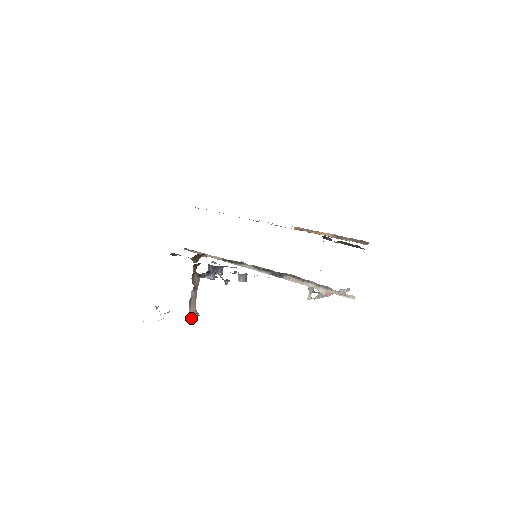
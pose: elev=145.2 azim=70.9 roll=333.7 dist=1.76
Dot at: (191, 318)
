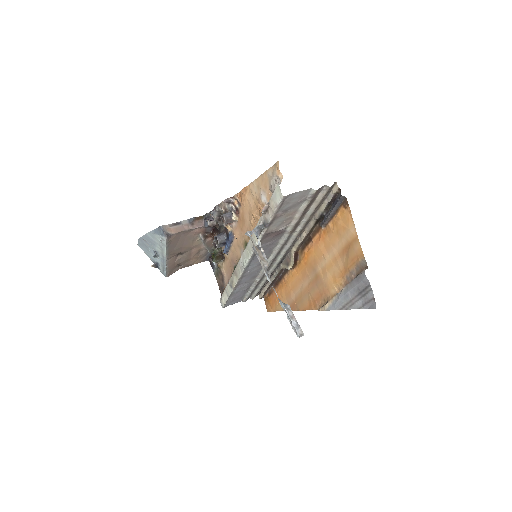
Dot at: (162, 227)
